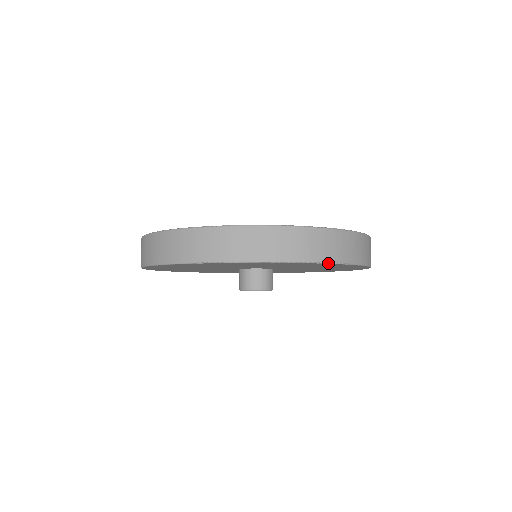
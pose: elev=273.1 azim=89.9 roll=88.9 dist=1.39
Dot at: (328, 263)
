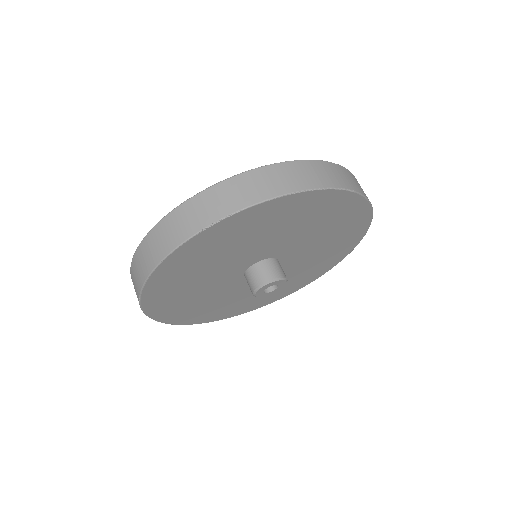
Dot at: (334, 188)
